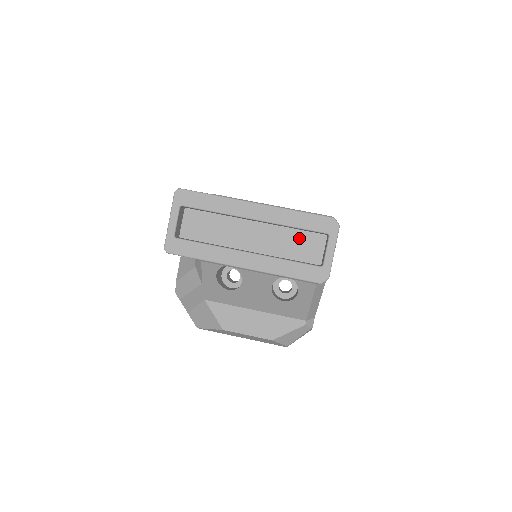
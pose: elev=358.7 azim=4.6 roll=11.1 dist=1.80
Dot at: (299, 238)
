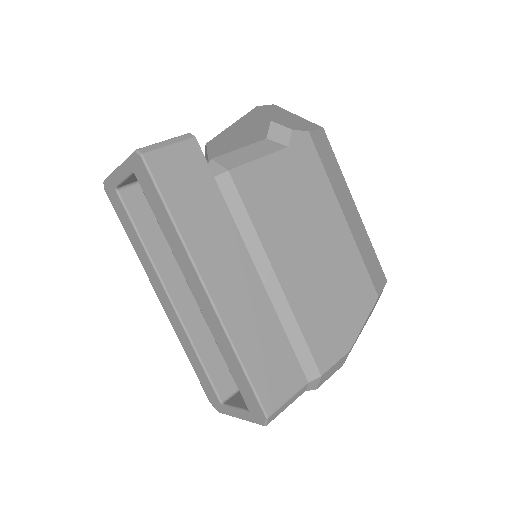
Dot at: occluded
